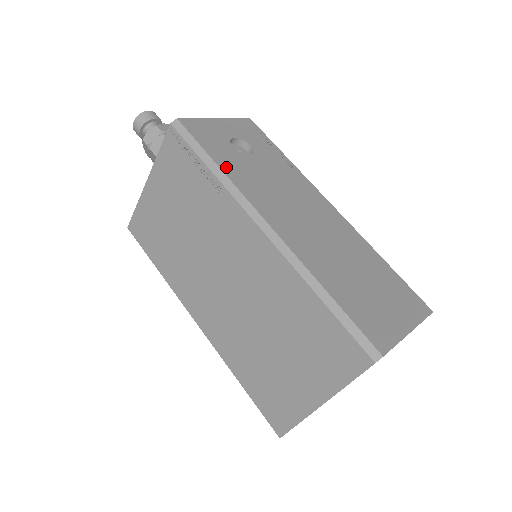
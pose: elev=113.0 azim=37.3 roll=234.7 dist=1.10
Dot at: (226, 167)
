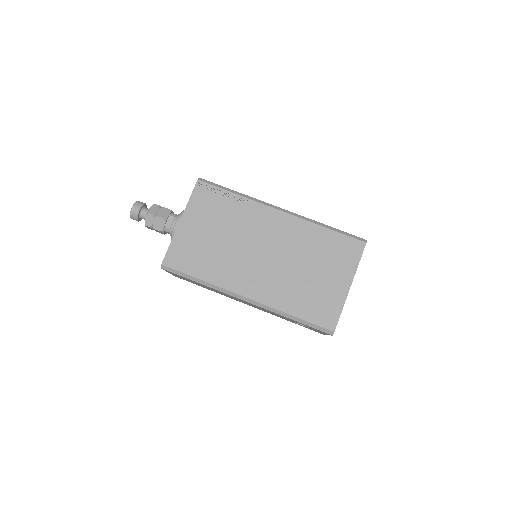
Dot at: occluded
